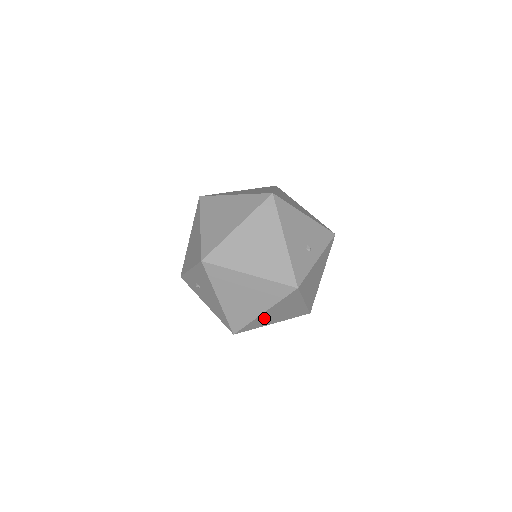
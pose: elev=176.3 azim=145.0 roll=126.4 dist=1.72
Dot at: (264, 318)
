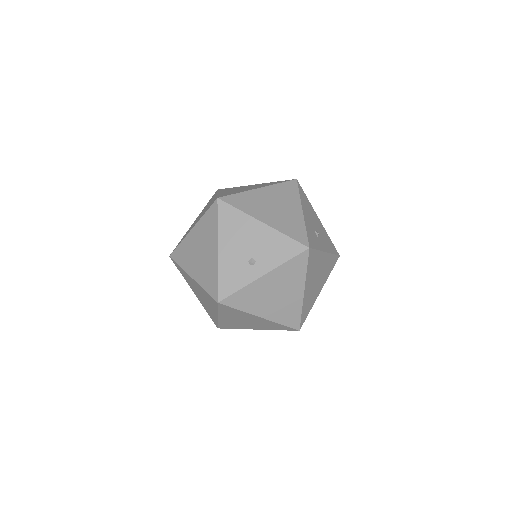
Dot at: (231, 322)
